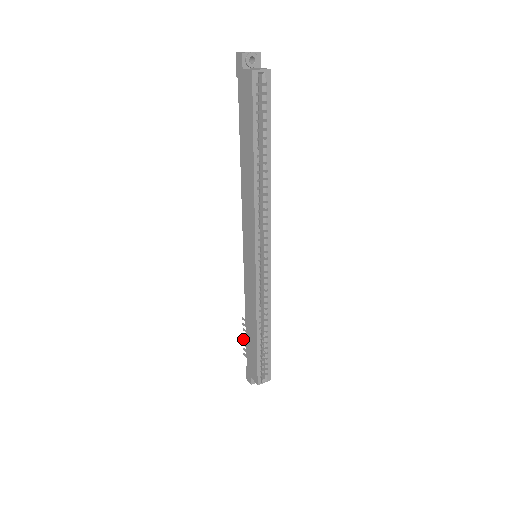
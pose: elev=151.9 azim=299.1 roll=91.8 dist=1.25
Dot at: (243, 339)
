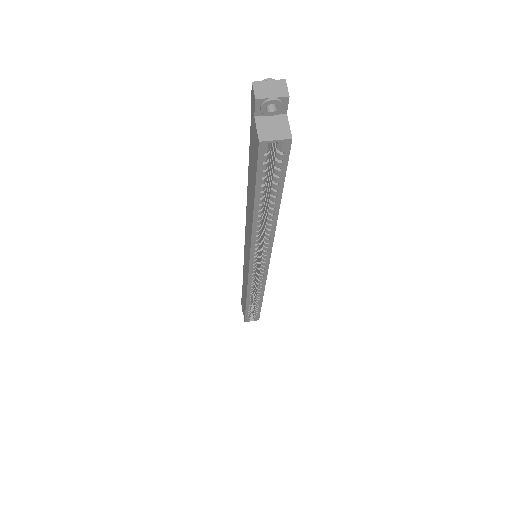
Dot at: occluded
